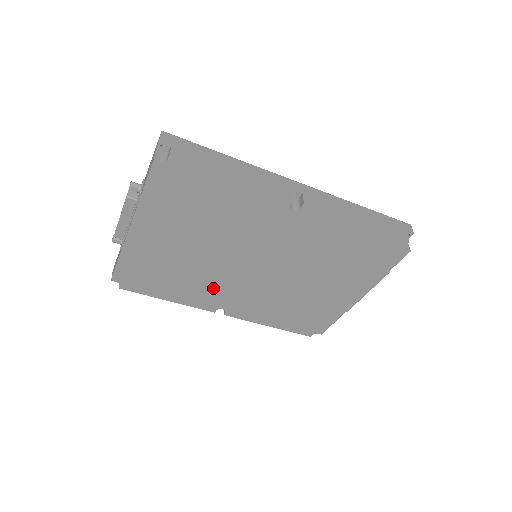
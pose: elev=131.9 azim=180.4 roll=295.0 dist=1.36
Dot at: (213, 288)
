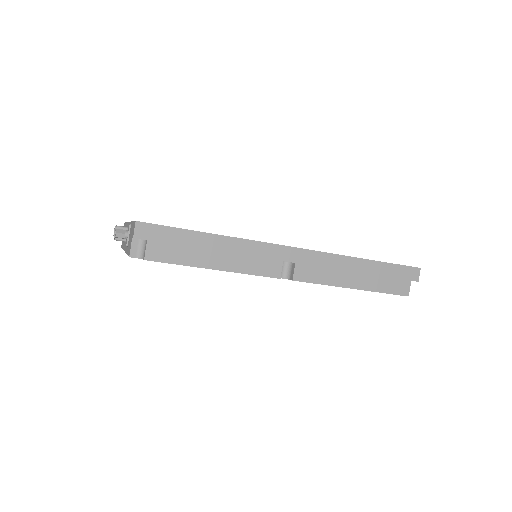
Dot at: occluded
